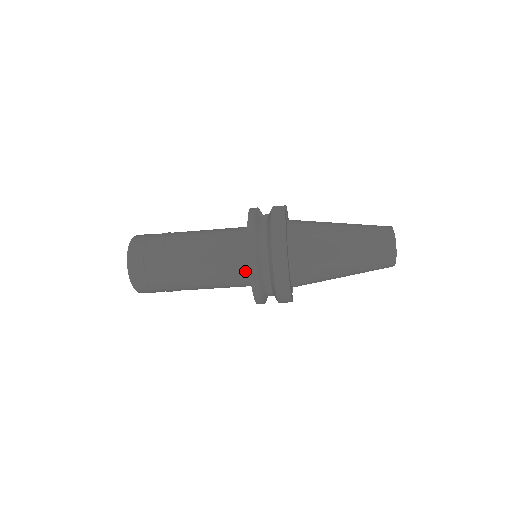
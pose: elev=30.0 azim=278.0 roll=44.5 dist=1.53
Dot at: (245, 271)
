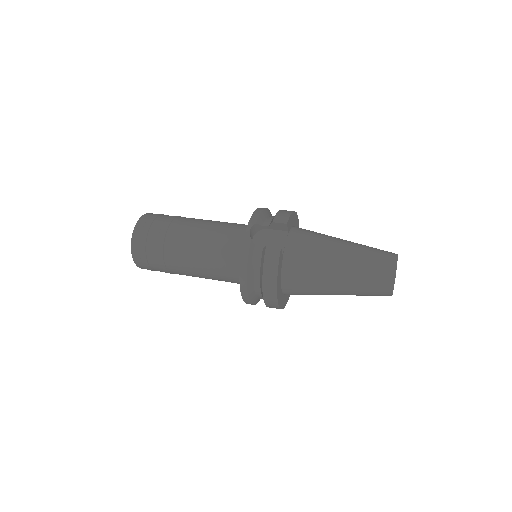
Dot at: occluded
